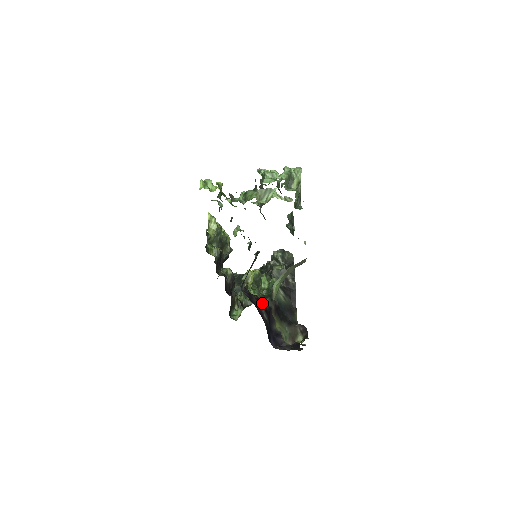
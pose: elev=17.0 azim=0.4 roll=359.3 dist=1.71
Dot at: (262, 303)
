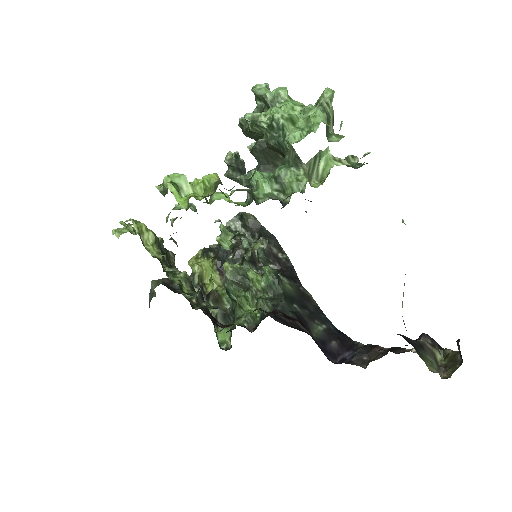
Dot at: occluded
